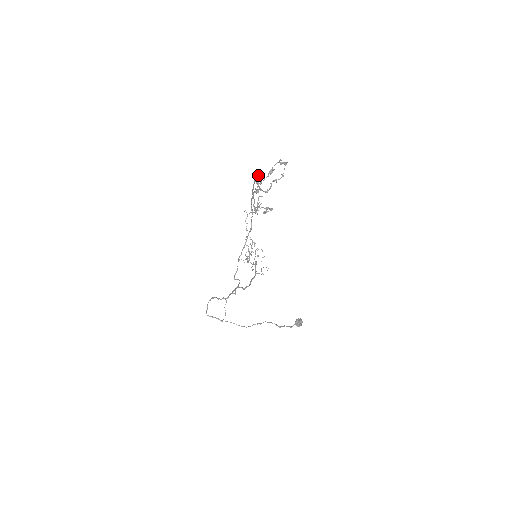
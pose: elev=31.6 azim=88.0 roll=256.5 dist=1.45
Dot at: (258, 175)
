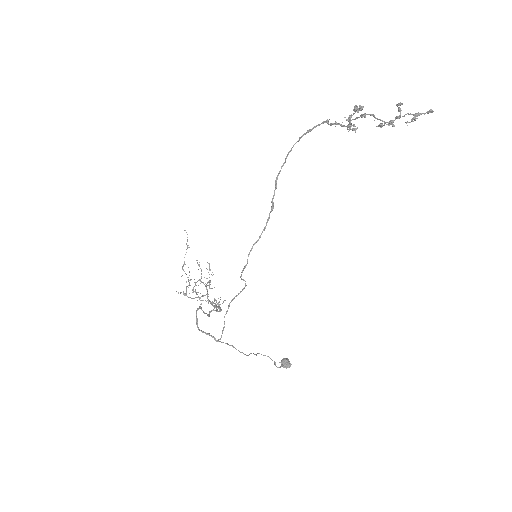
Dot at: occluded
